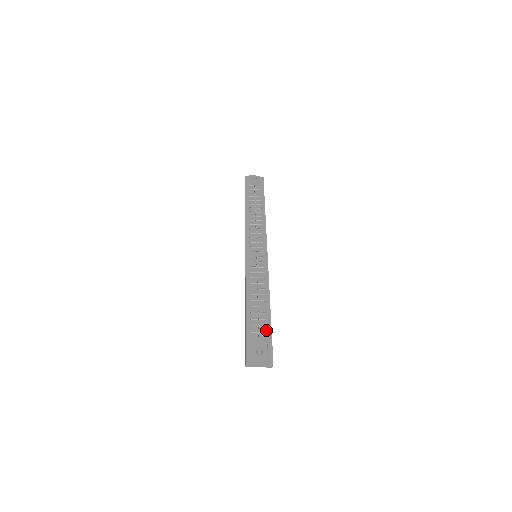
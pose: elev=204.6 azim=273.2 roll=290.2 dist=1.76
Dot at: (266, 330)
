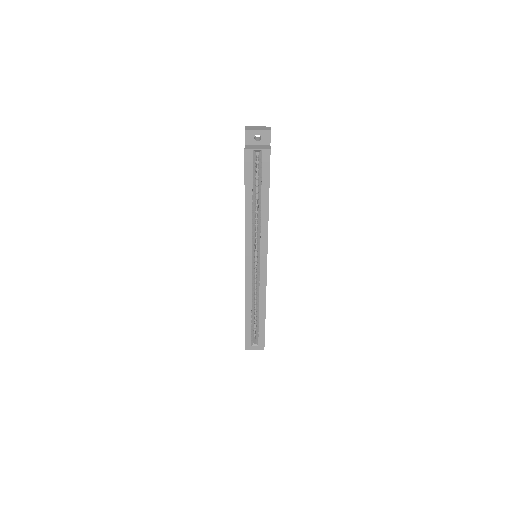
Dot at: occluded
